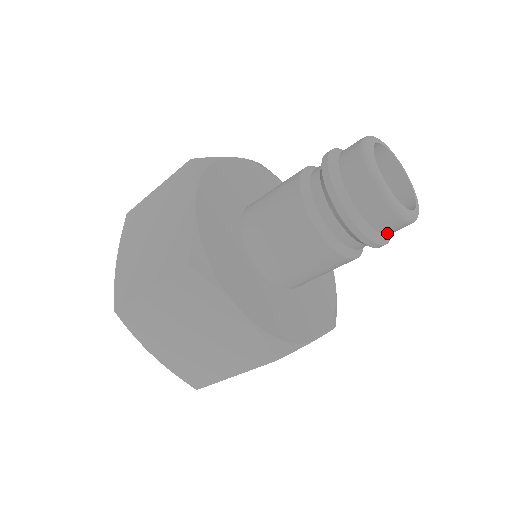
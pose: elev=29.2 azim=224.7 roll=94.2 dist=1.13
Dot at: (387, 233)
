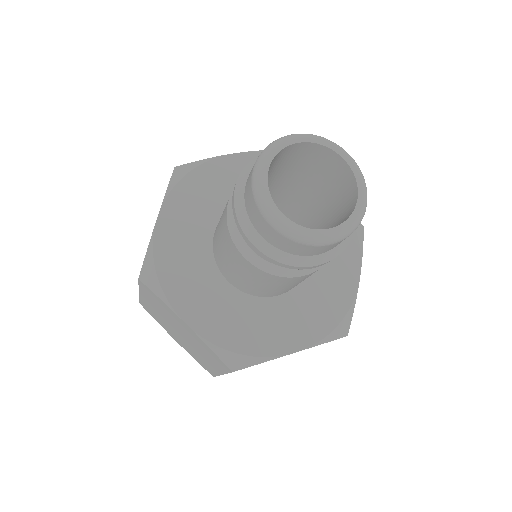
Dot at: (309, 254)
